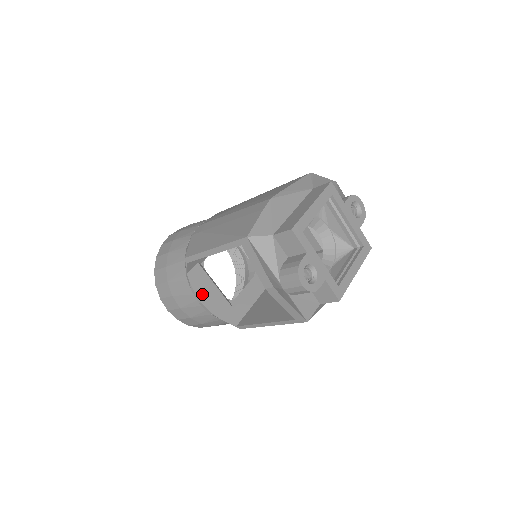
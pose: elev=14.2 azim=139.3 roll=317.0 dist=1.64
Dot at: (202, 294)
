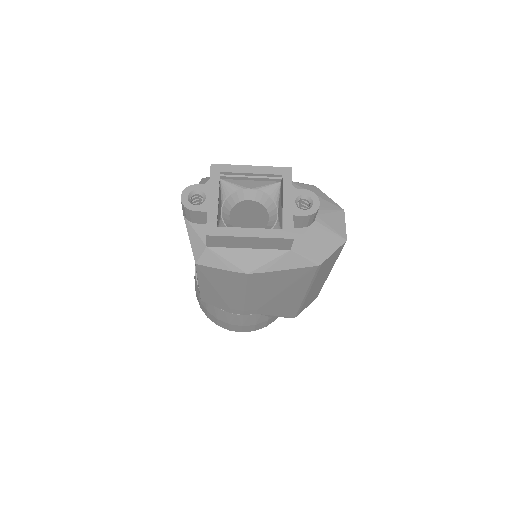
Dot at: occluded
